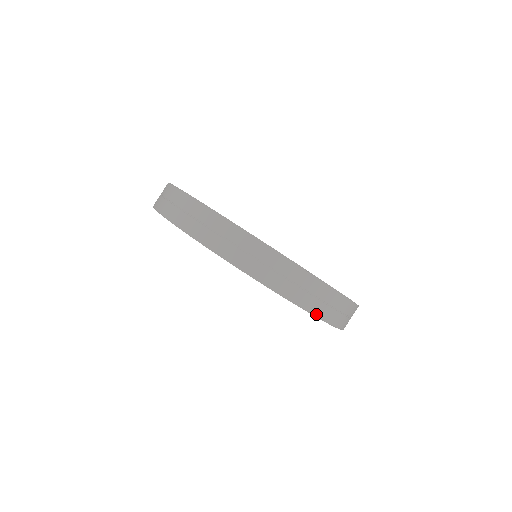
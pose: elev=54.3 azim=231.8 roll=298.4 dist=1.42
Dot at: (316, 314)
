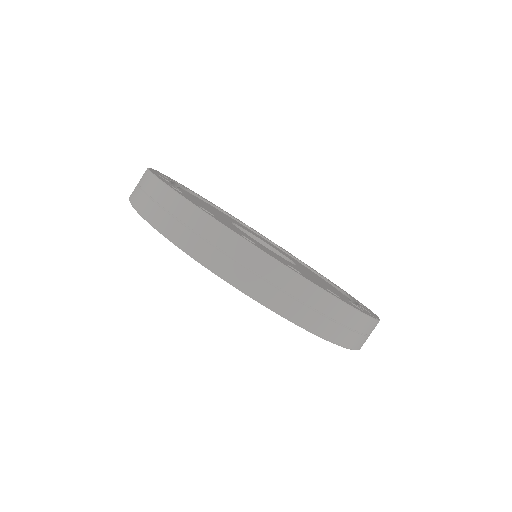
Dot at: occluded
